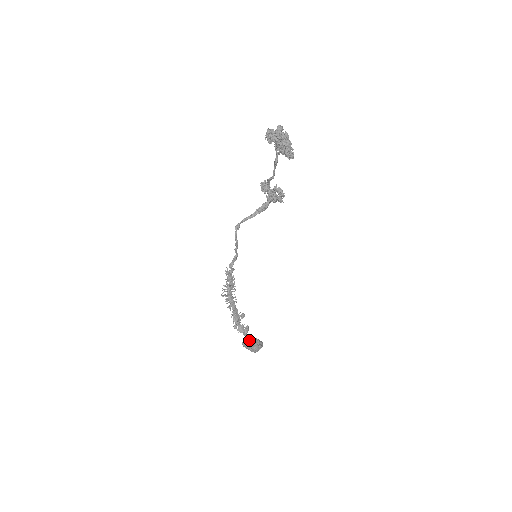
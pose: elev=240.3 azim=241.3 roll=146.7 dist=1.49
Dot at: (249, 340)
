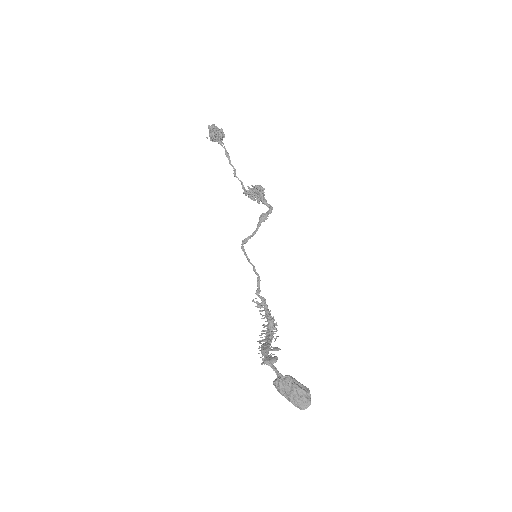
Dot at: (280, 377)
